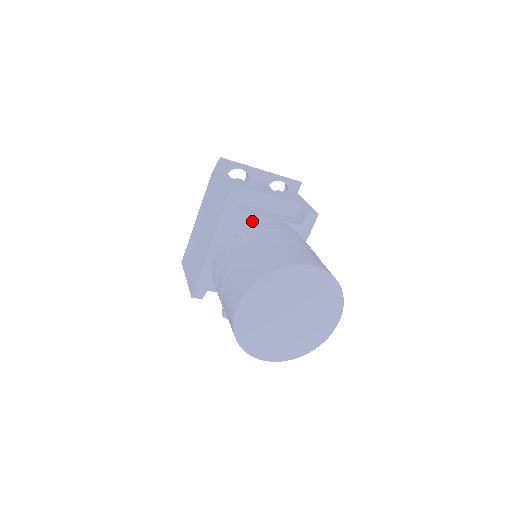
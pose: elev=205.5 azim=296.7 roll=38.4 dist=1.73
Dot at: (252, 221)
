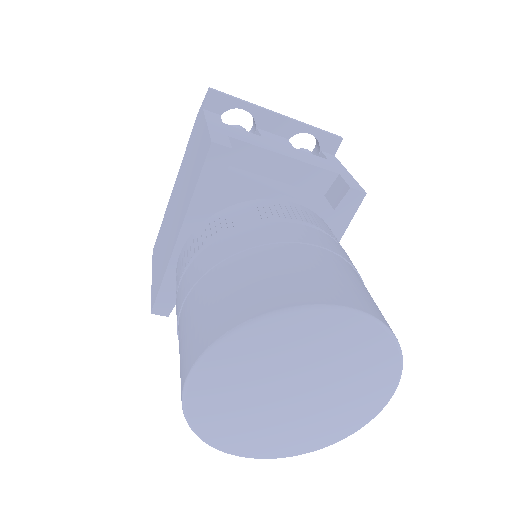
Dot at: (250, 199)
